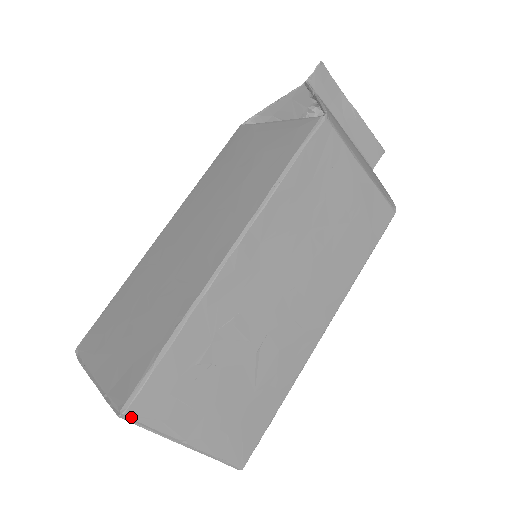
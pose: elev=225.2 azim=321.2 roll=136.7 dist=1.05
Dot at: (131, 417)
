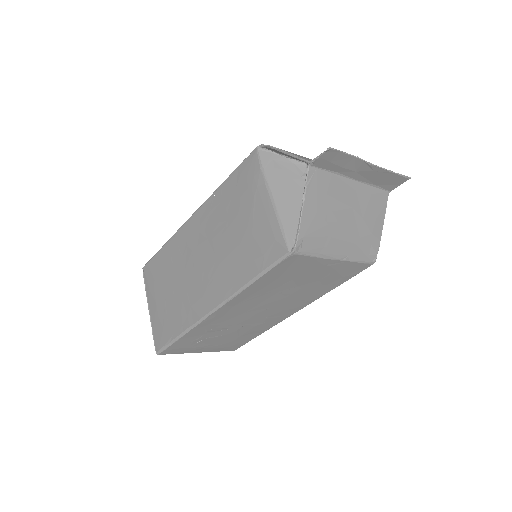
Dot at: (162, 354)
